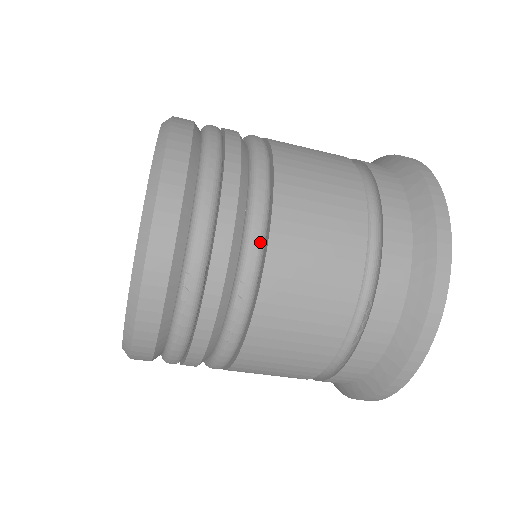
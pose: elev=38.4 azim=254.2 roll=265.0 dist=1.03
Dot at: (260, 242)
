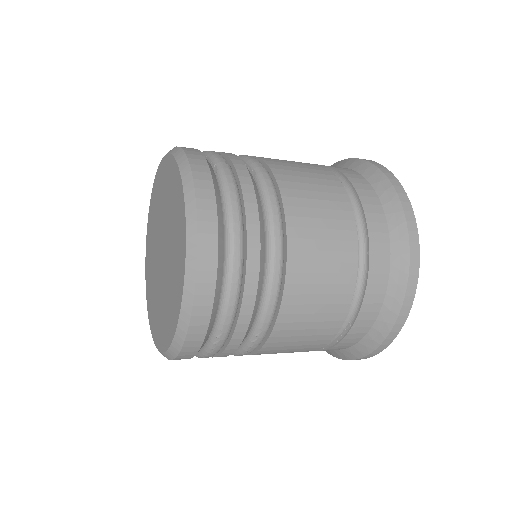
Dot at: (275, 303)
